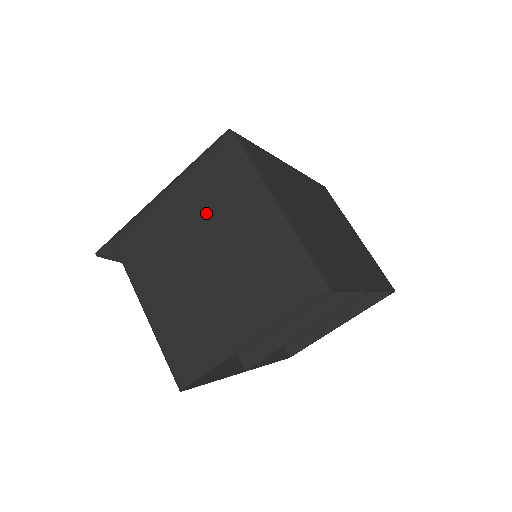
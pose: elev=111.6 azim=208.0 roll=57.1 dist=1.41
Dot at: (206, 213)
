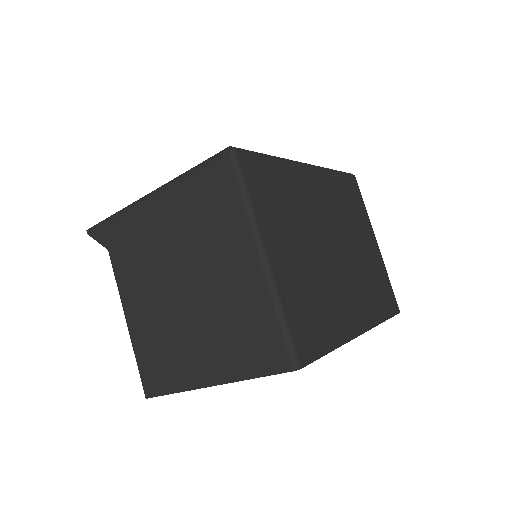
Dot at: (193, 236)
